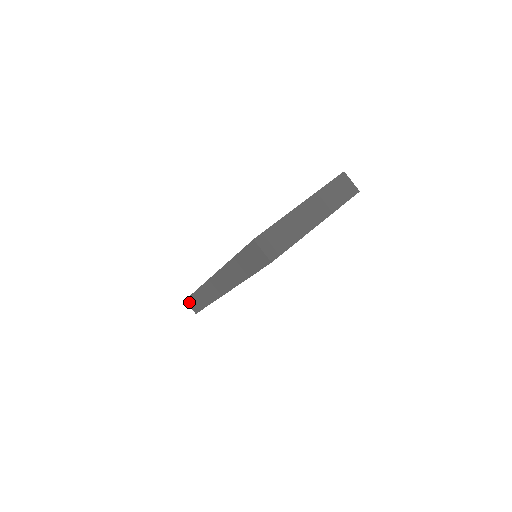
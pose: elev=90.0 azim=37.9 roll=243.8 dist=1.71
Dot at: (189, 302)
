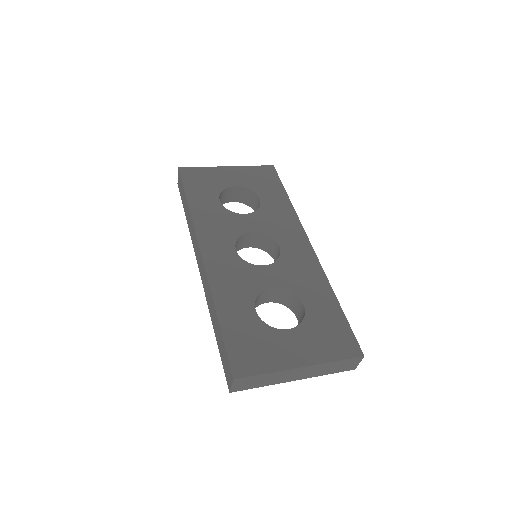
Dot at: (180, 177)
